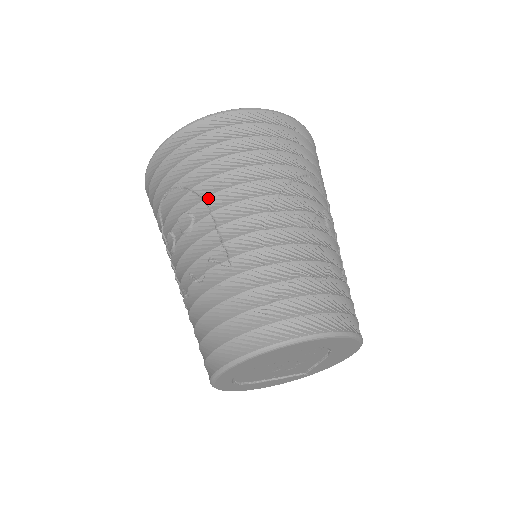
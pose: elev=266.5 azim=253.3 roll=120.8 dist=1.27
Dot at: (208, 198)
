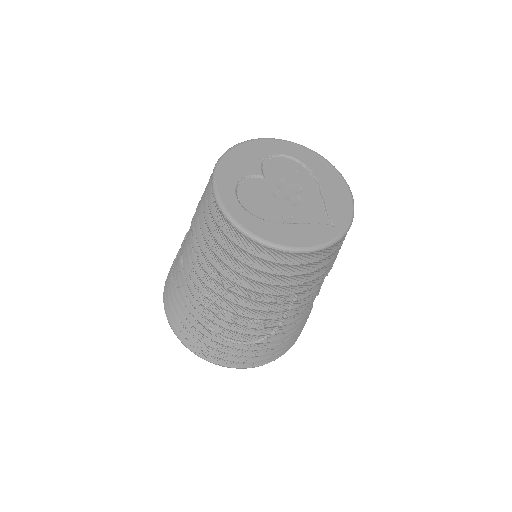
Dot at: occluded
